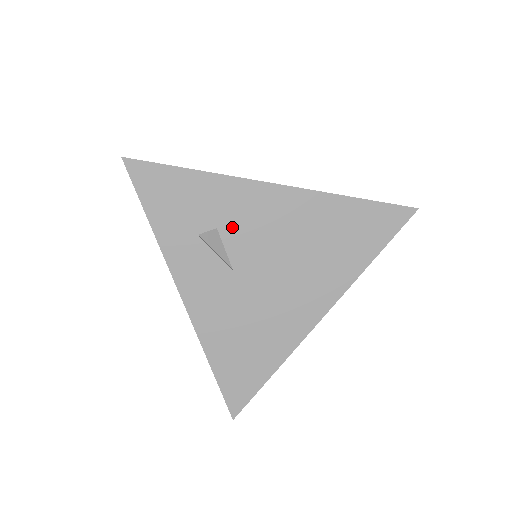
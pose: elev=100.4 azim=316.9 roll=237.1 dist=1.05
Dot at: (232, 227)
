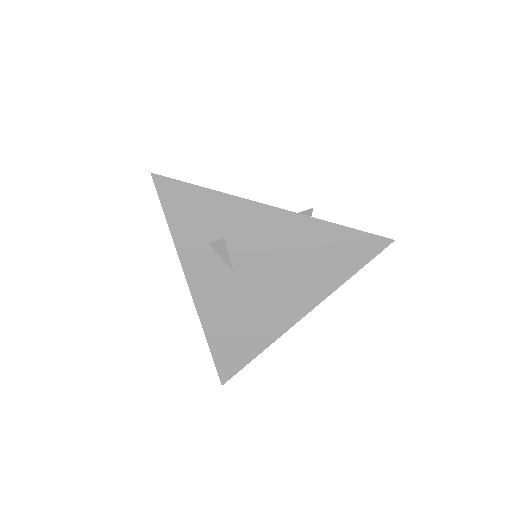
Dot at: (237, 238)
